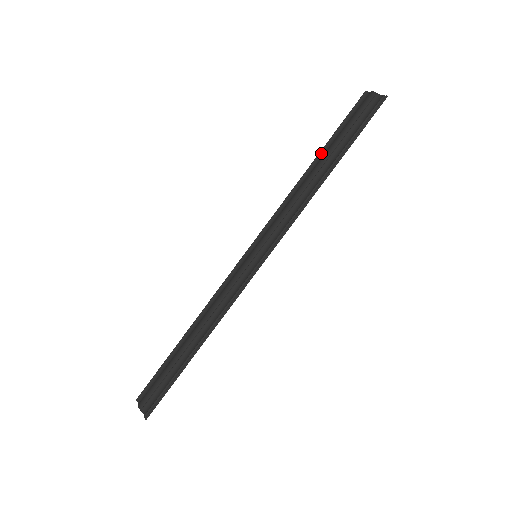
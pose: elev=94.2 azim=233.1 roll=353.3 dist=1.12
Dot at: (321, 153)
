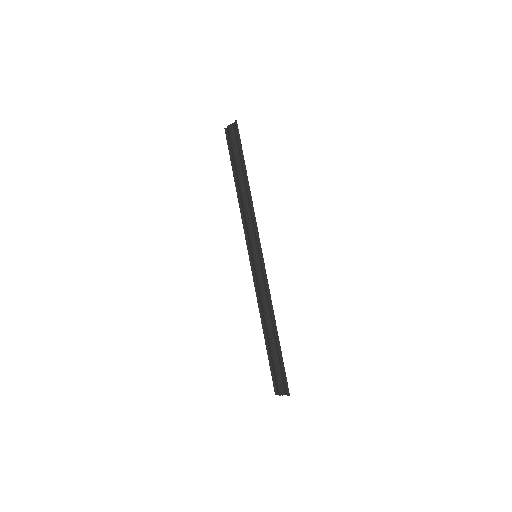
Dot at: (235, 177)
